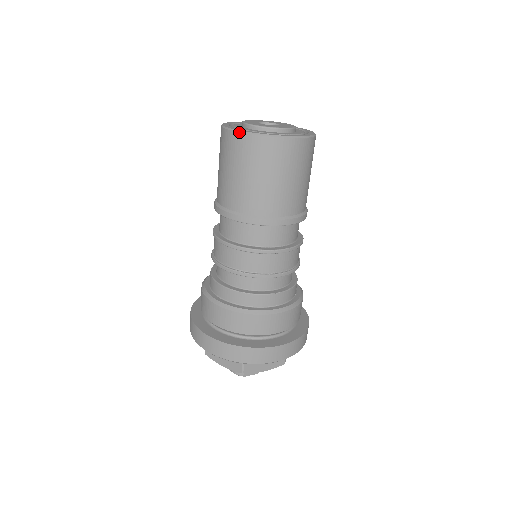
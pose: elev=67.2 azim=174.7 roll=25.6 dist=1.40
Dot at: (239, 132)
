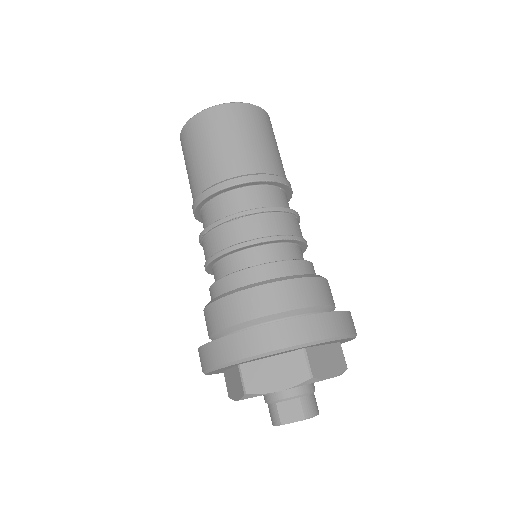
Dot at: (180, 134)
